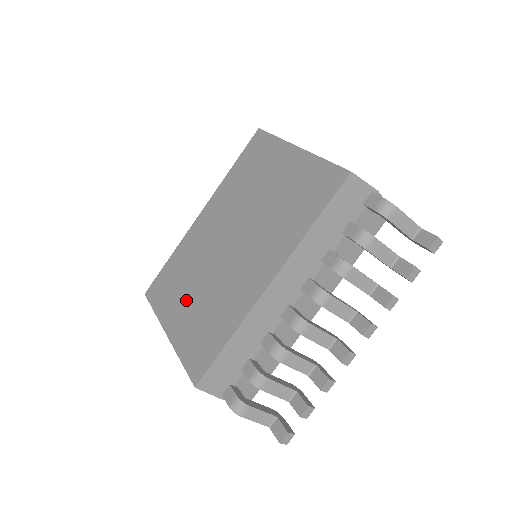
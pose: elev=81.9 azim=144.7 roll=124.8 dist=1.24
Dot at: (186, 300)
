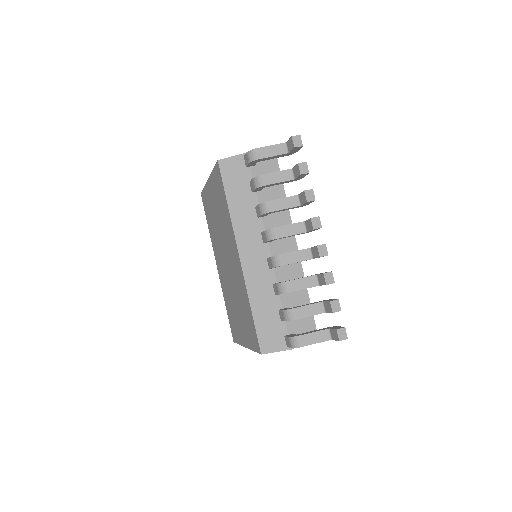
Dot at: (238, 317)
